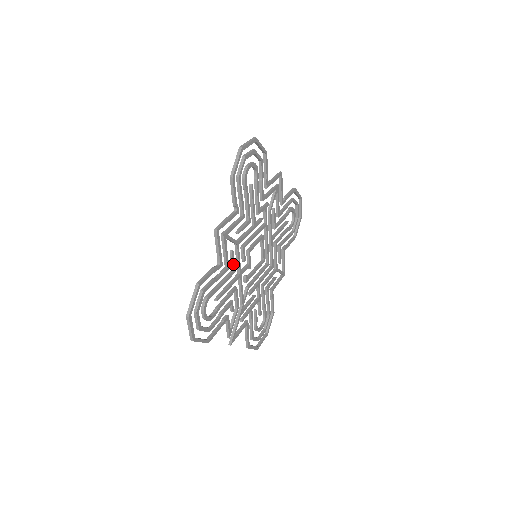
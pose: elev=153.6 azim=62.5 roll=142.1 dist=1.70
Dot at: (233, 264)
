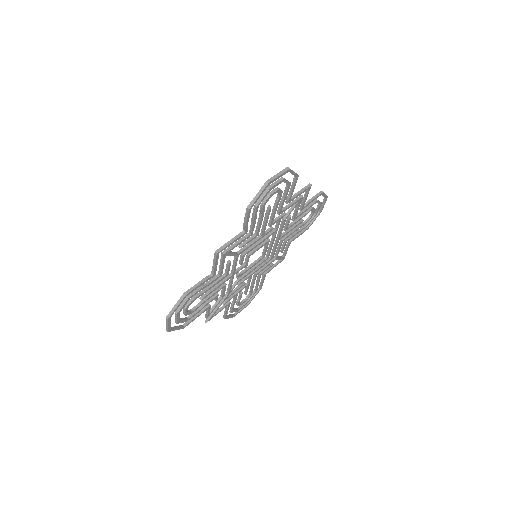
Dot at: (228, 270)
